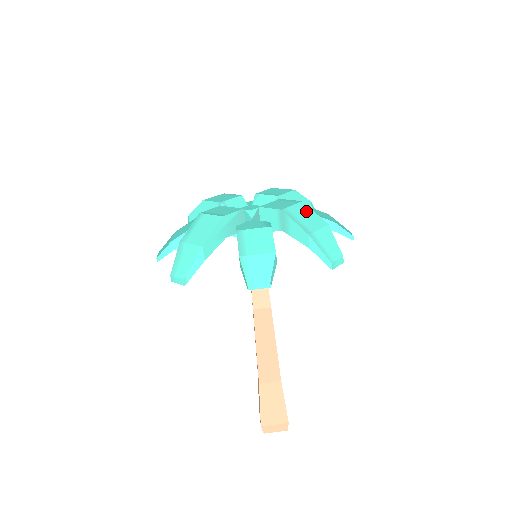
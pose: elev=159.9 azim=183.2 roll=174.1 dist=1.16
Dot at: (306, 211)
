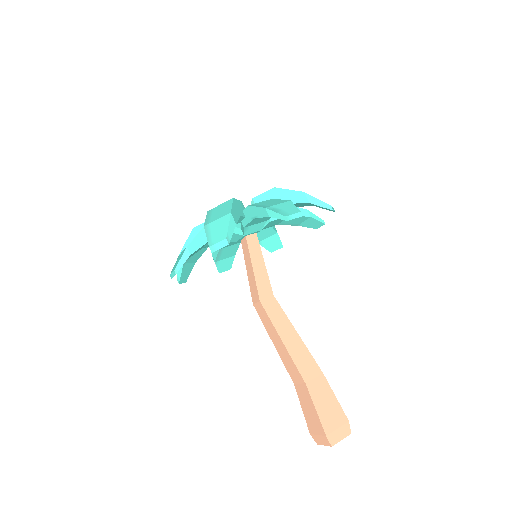
Dot at: (225, 206)
